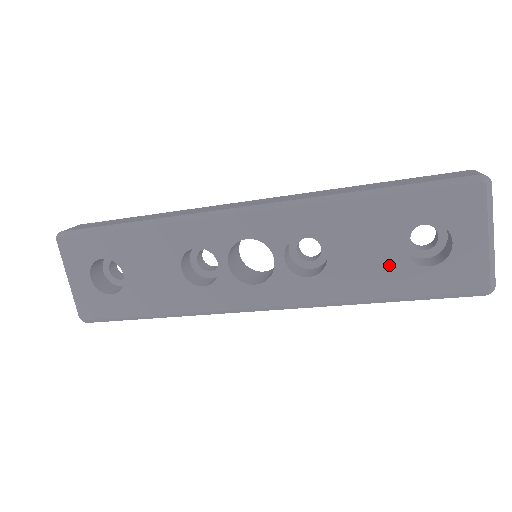
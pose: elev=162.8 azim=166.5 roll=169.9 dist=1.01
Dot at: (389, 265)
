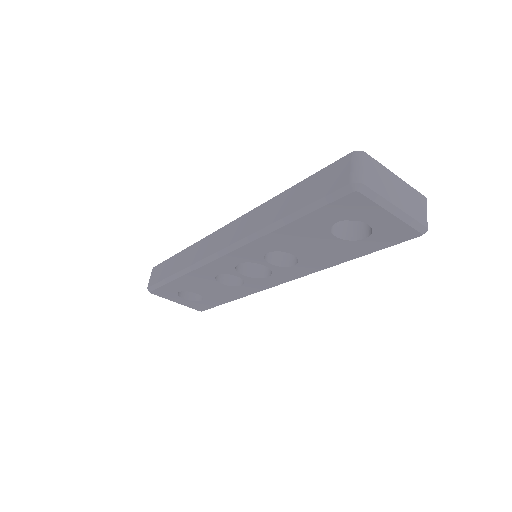
Dot at: (337, 247)
